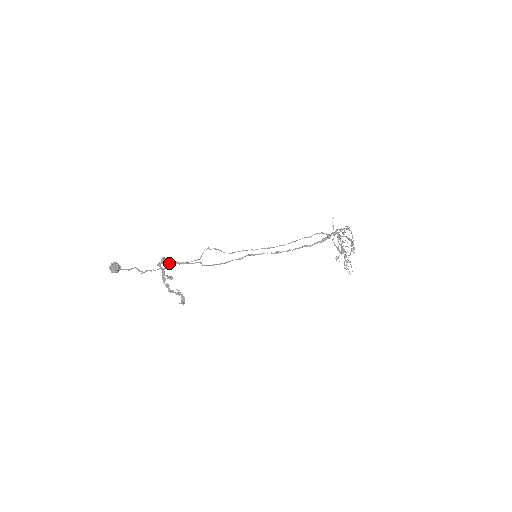
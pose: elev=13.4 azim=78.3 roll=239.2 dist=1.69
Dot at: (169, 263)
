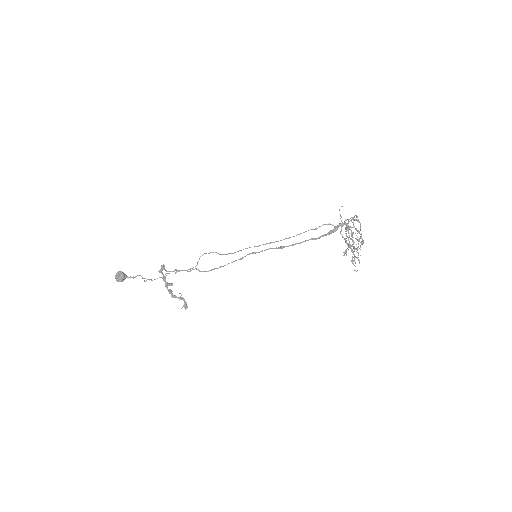
Dot at: (167, 271)
